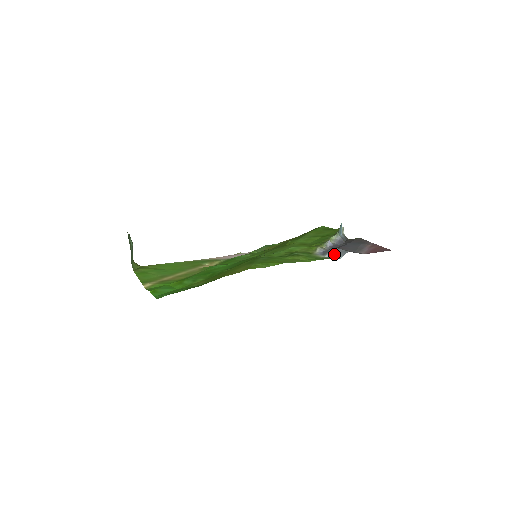
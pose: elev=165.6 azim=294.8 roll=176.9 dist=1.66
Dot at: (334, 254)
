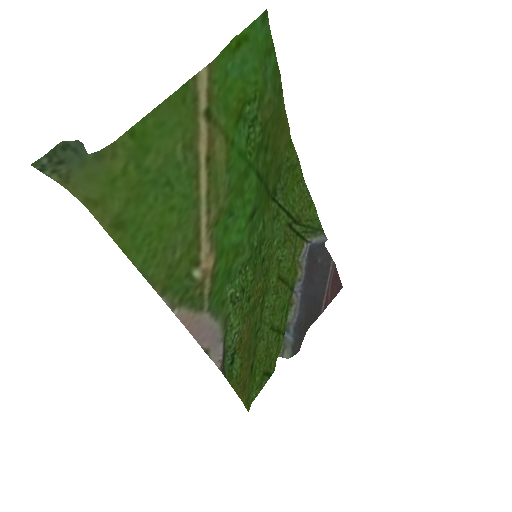
Dot at: (318, 242)
